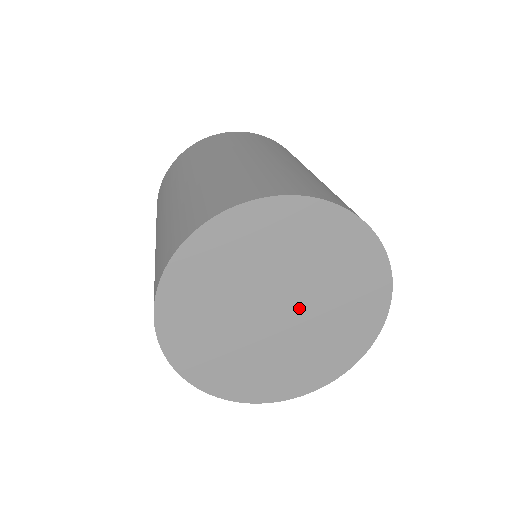
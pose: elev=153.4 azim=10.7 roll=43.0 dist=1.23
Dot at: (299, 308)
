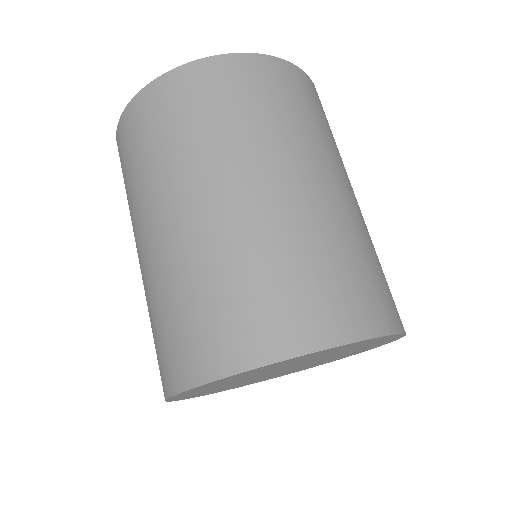
Dot at: (296, 367)
